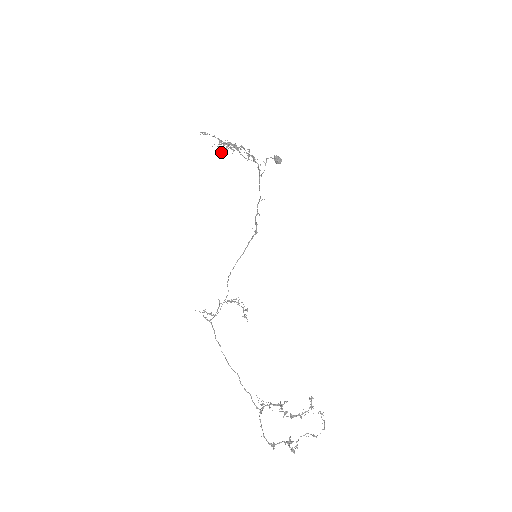
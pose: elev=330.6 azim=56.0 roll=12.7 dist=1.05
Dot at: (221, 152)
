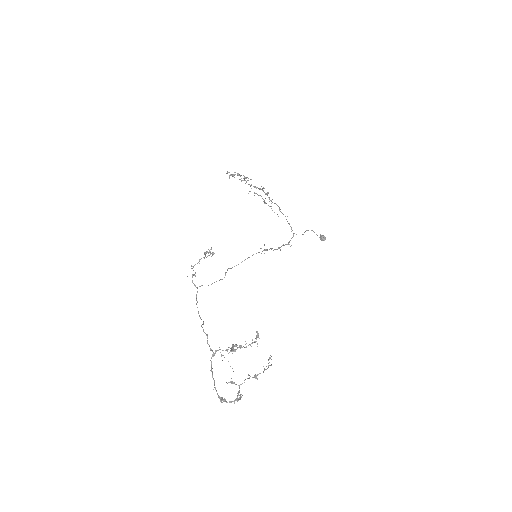
Dot at: (232, 175)
